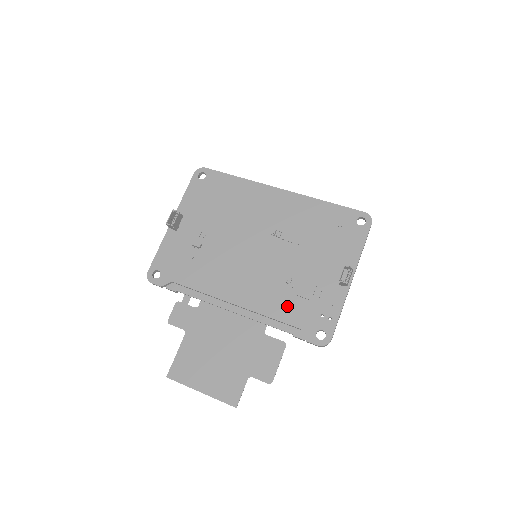
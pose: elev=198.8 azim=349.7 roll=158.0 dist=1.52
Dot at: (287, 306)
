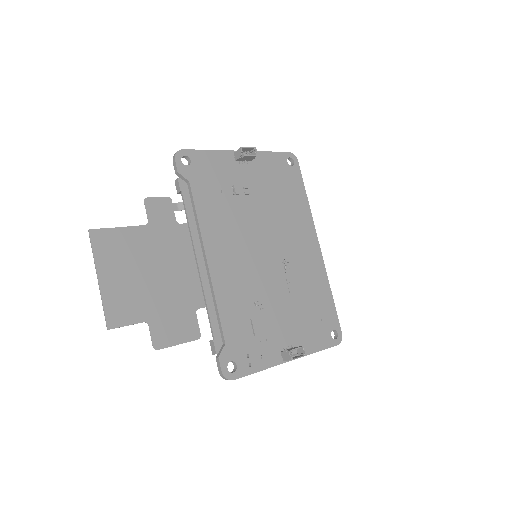
Dot at: (237, 316)
